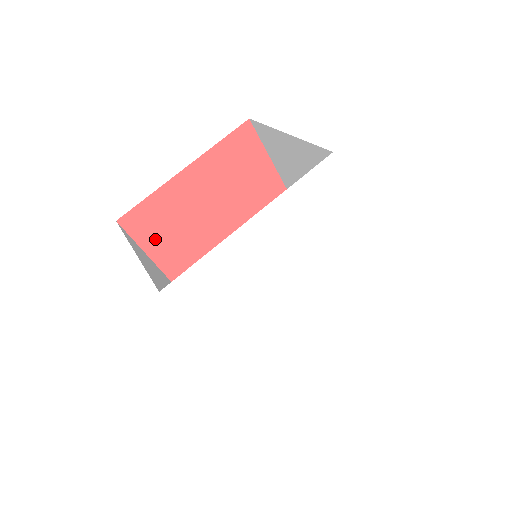
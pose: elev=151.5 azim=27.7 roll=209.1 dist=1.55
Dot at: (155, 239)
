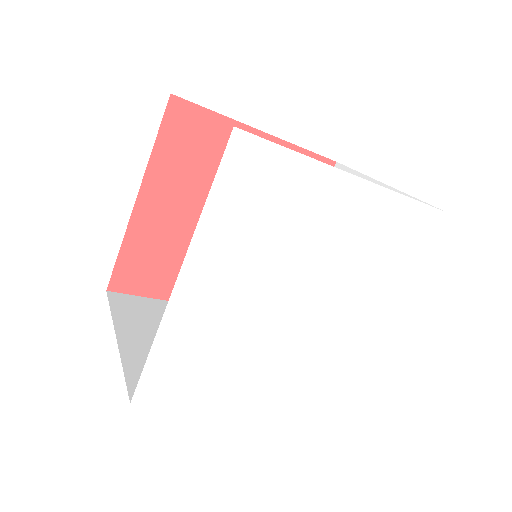
Dot at: (174, 153)
